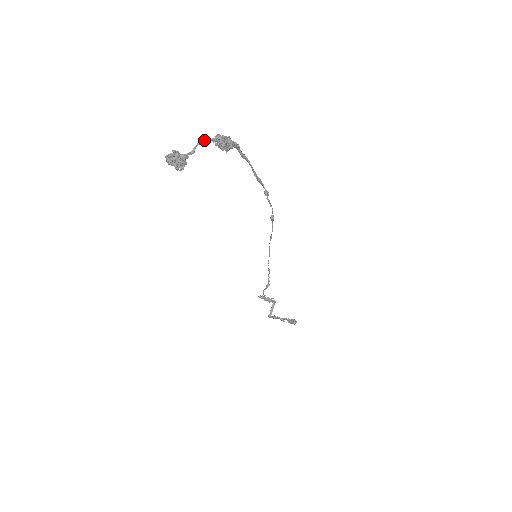
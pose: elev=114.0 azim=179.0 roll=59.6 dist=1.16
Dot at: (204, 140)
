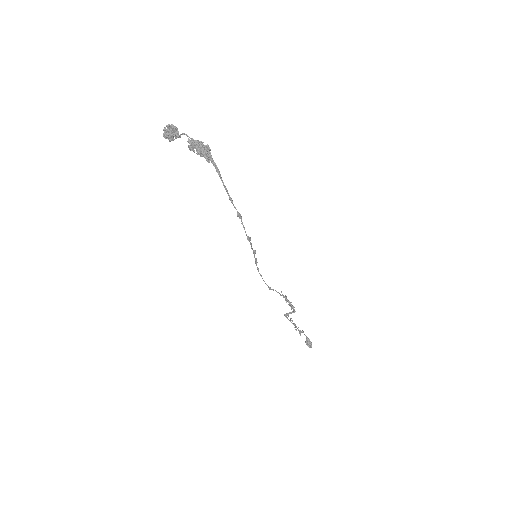
Dot at: (186, 135)
